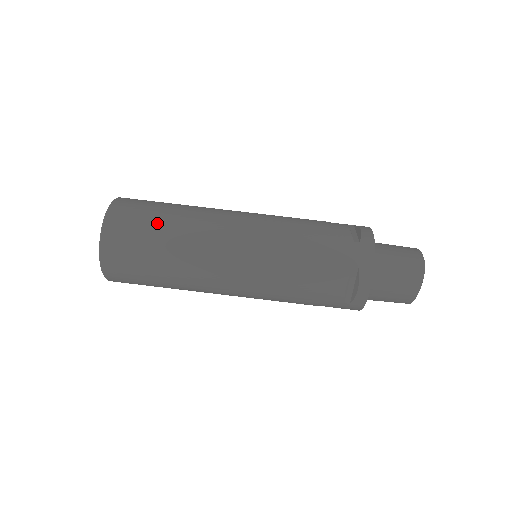
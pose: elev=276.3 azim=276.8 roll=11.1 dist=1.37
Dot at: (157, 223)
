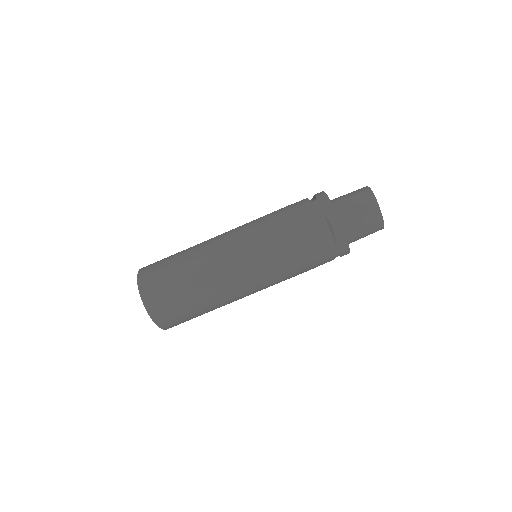
Dot at: (173, 263)
